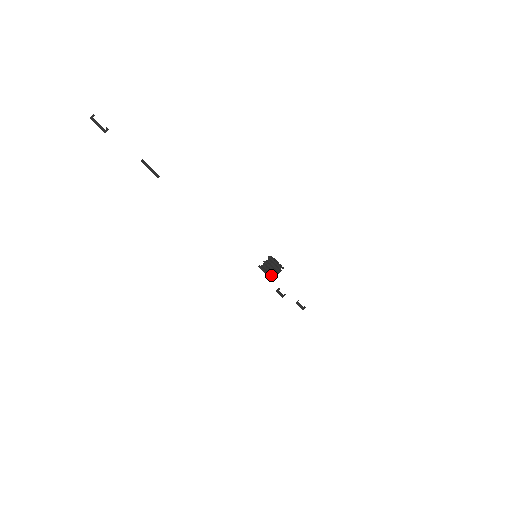
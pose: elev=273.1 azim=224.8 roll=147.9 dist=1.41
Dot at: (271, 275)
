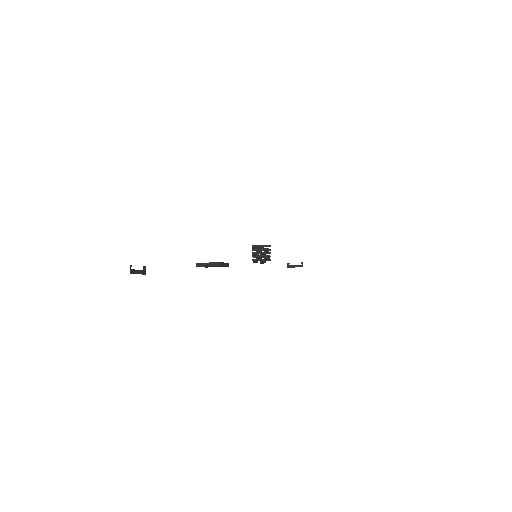
Dot at: (269, 260)
